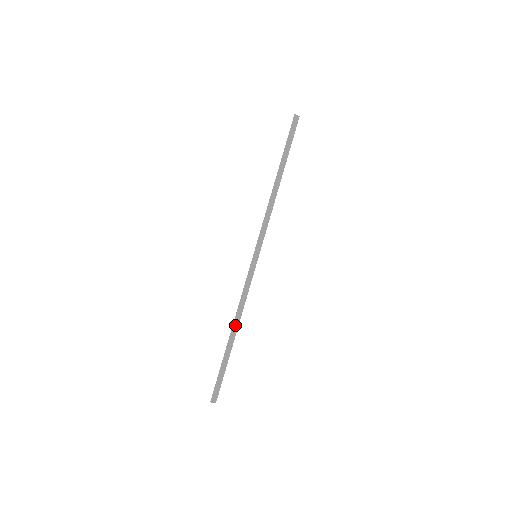
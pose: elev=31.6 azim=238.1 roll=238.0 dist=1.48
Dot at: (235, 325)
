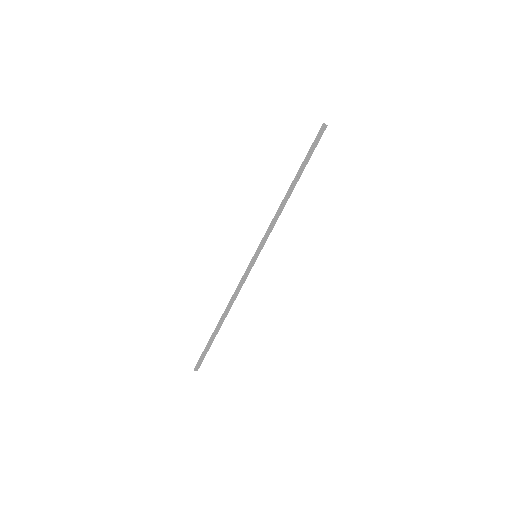
Dot at: (226, 313)
